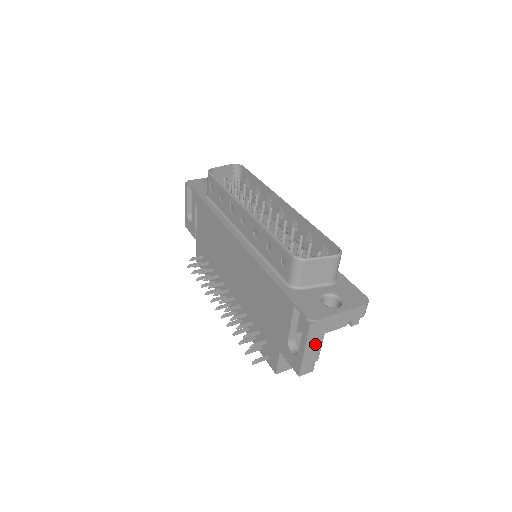
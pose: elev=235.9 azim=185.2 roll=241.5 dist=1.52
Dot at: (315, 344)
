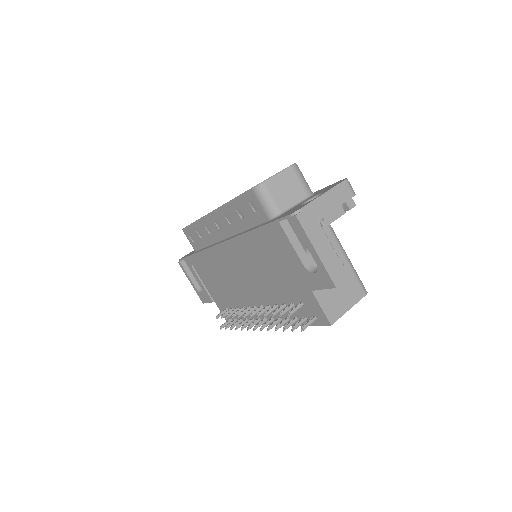
Dot at: (322, 240)
